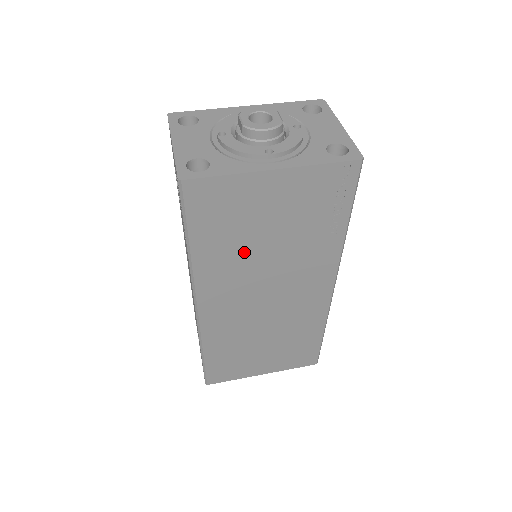
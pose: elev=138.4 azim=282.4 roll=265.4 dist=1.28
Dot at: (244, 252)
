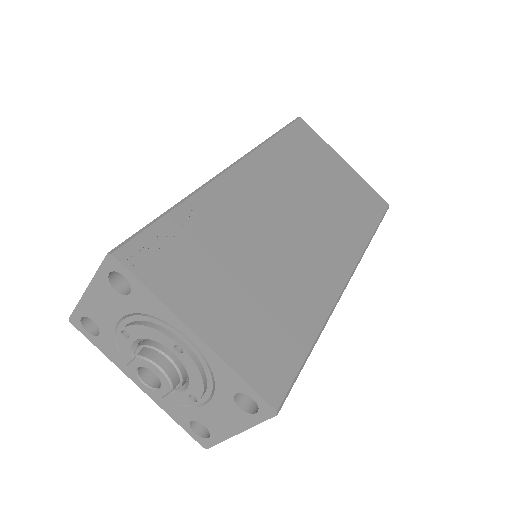
Dot at: occluded
